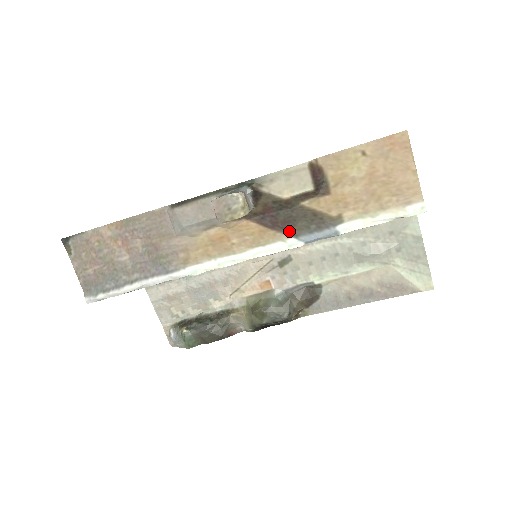
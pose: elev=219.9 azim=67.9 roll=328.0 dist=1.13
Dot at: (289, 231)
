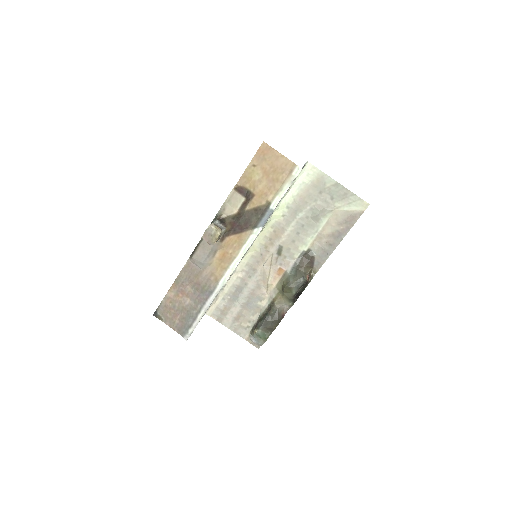
Dot at: (251, 227)
